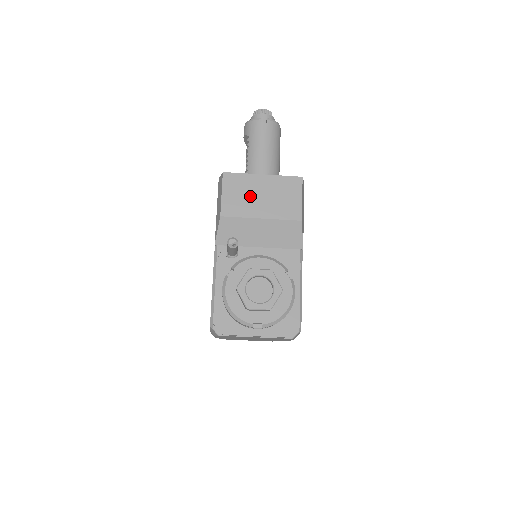
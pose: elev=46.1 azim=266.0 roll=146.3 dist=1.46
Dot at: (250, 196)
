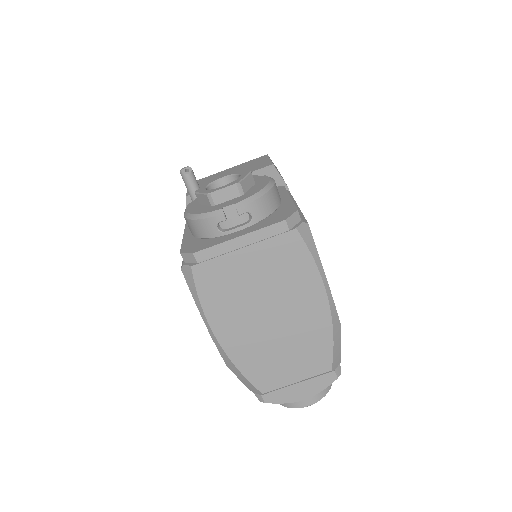
Dot at: occluded
